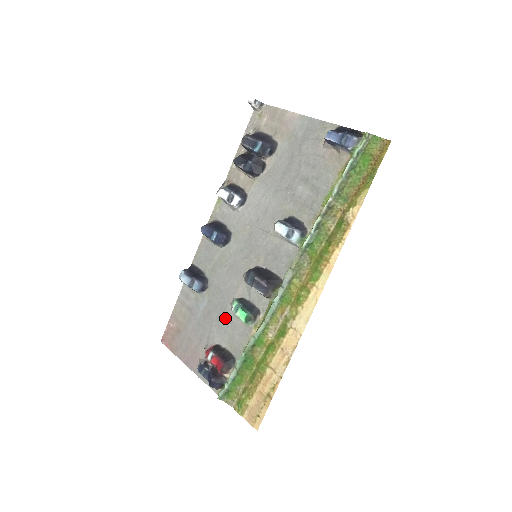
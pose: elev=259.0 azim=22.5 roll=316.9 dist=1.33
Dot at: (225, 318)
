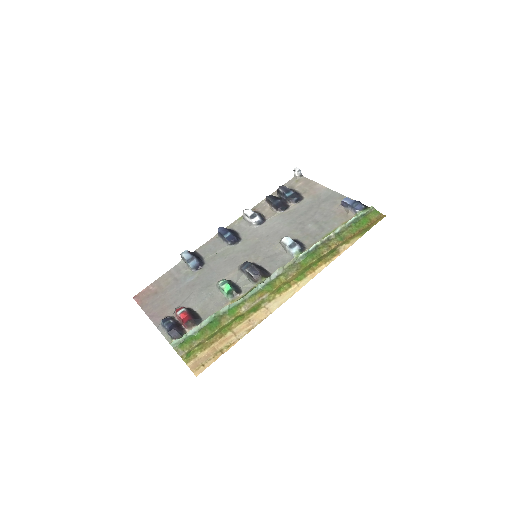
Dot at: (207, 291)
